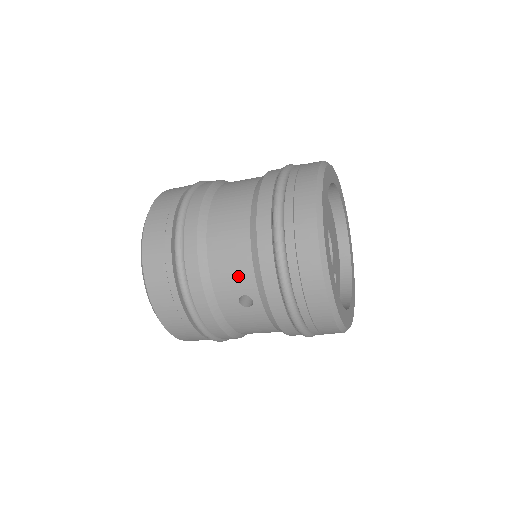
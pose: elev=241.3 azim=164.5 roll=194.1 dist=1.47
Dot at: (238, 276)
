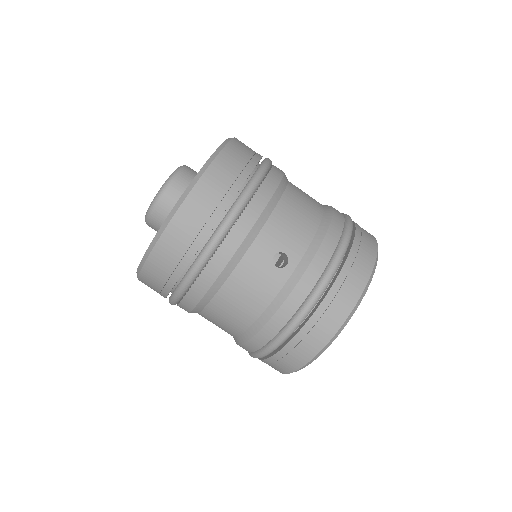
Dot at: (294, 235)
